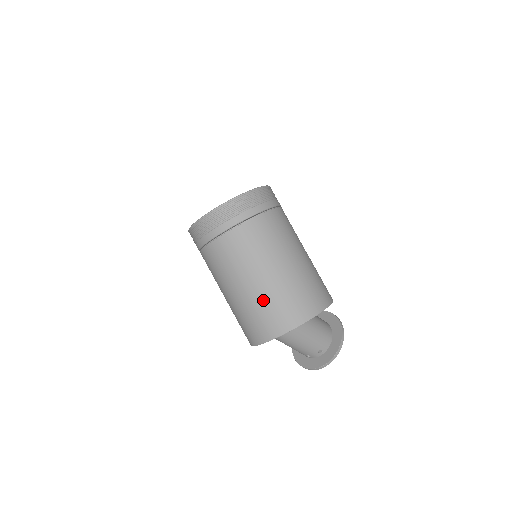
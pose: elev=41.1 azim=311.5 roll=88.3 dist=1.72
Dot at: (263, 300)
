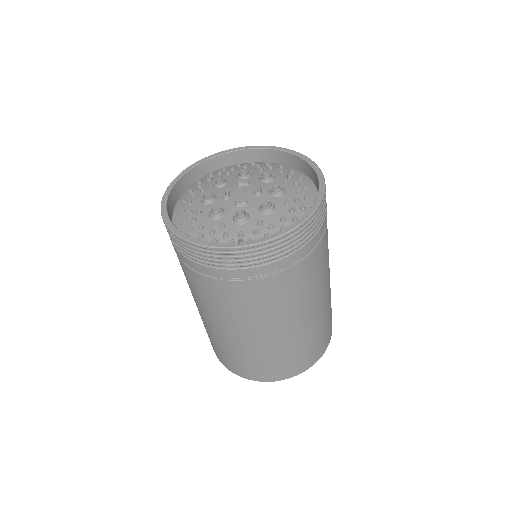
Dot at: (281, 350)
